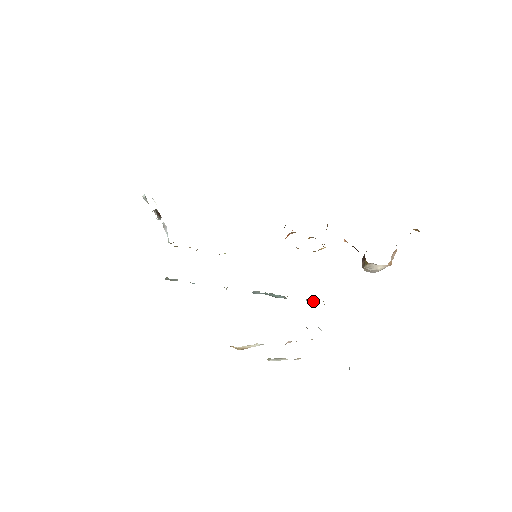
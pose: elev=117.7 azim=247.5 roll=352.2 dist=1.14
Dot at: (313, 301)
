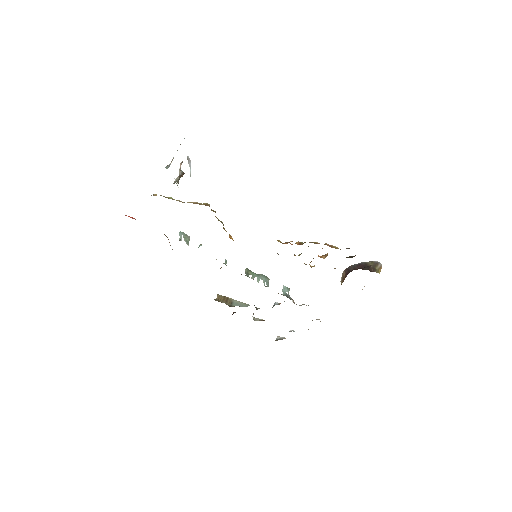
Dot at: (288, 290)
